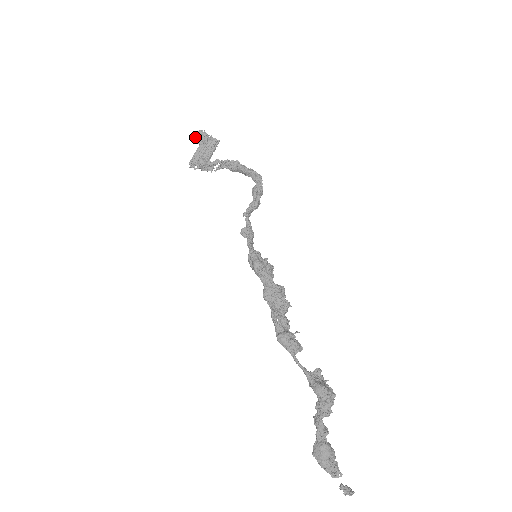
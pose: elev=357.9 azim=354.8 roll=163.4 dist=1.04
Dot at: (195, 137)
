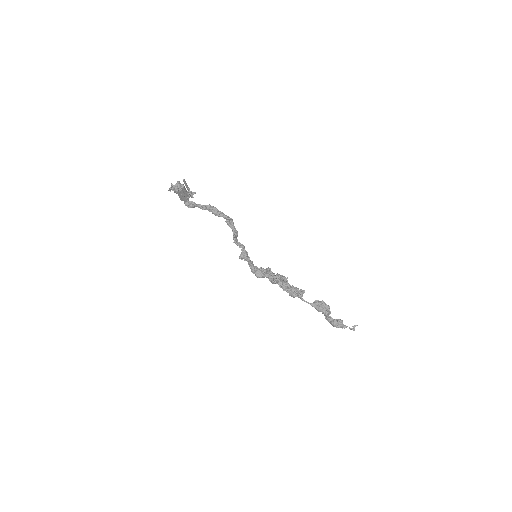
Dot at: (170, 191)
